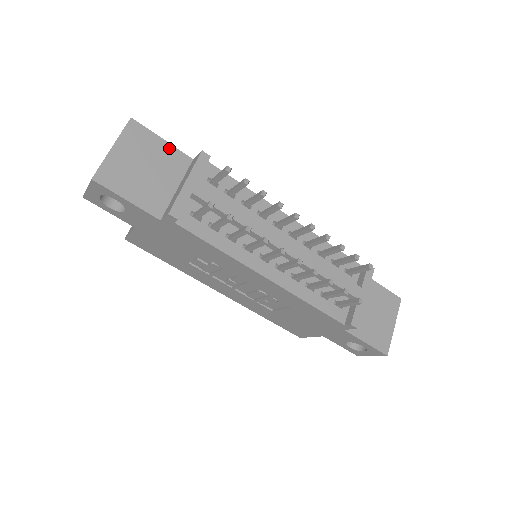
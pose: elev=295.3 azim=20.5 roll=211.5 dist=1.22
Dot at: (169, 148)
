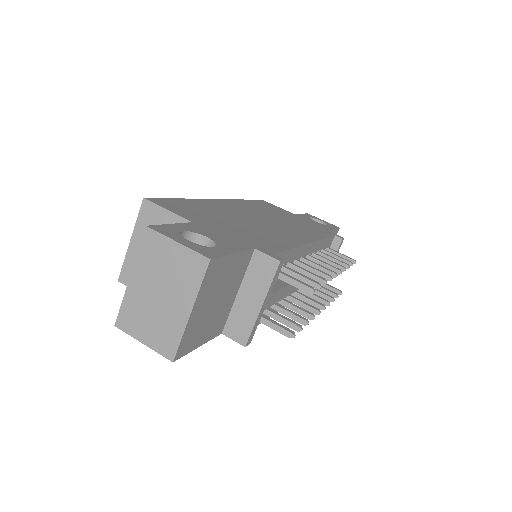
Dot at: (238, 258)
